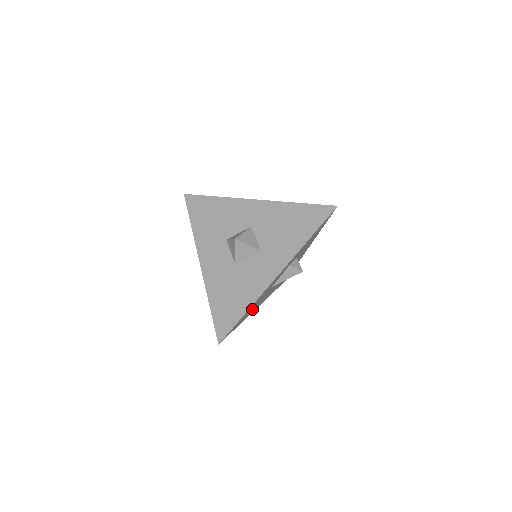
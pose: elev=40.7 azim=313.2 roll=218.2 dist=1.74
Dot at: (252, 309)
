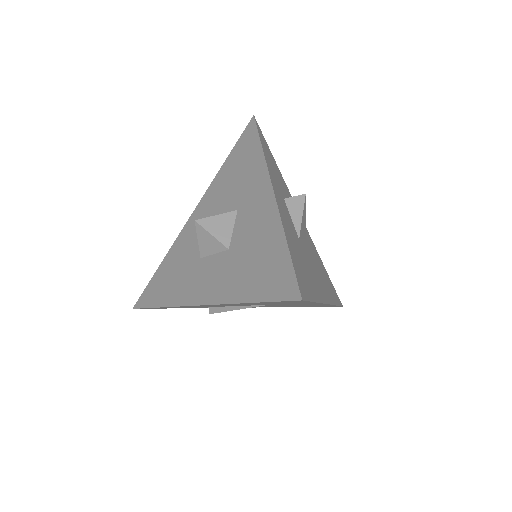
Dot at: (308, 274)
